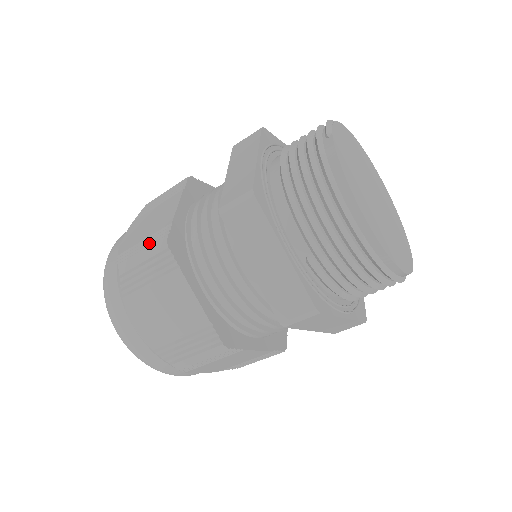
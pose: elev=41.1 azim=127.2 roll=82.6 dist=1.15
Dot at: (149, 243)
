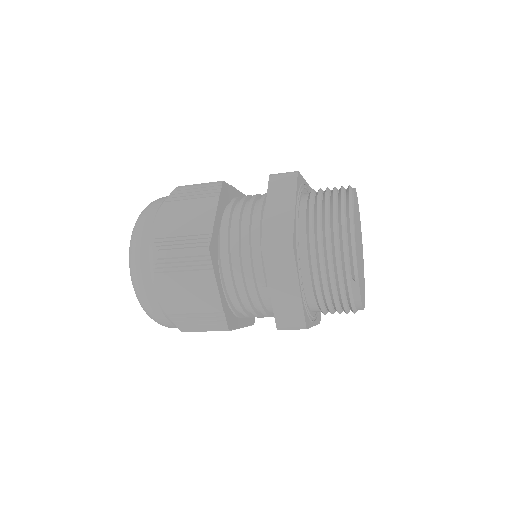
Dot at: (206, 321)
